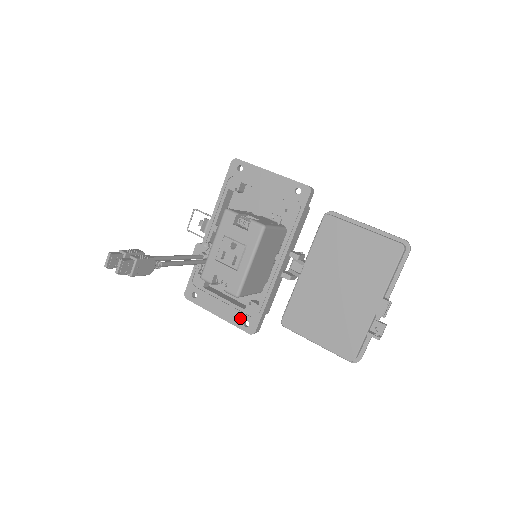
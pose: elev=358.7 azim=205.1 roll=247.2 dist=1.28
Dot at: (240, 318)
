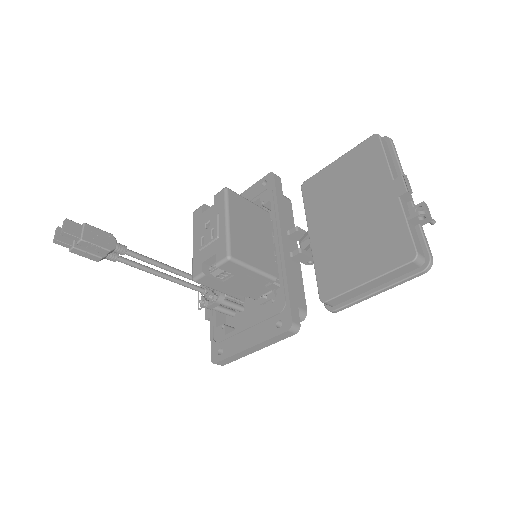
Dot at: (271, 325)
